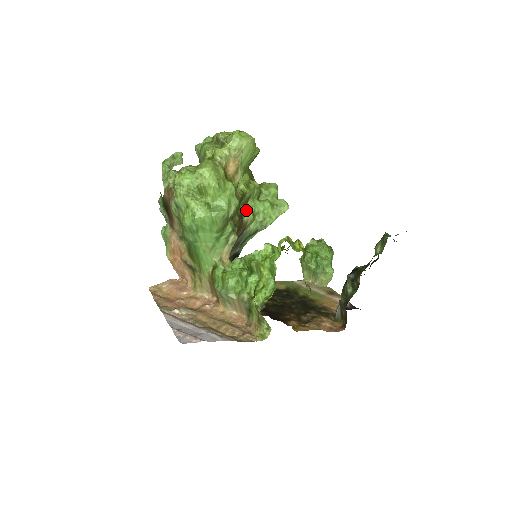
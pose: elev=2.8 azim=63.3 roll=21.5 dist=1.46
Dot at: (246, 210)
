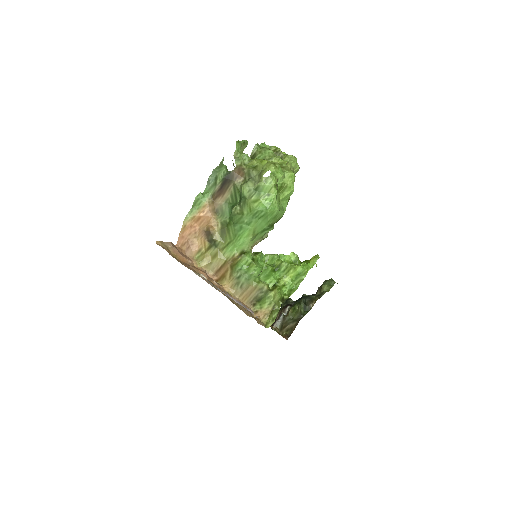
Dot at: occluded
